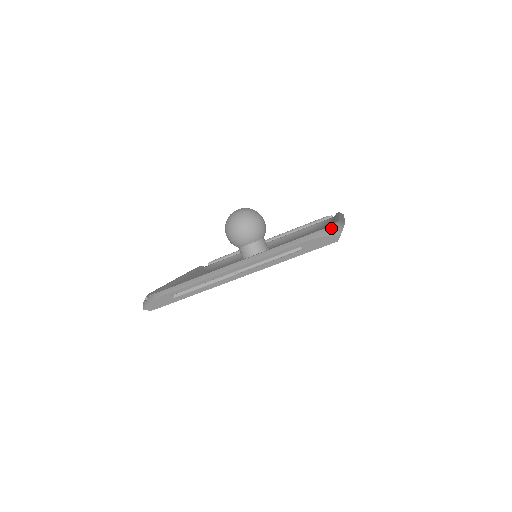
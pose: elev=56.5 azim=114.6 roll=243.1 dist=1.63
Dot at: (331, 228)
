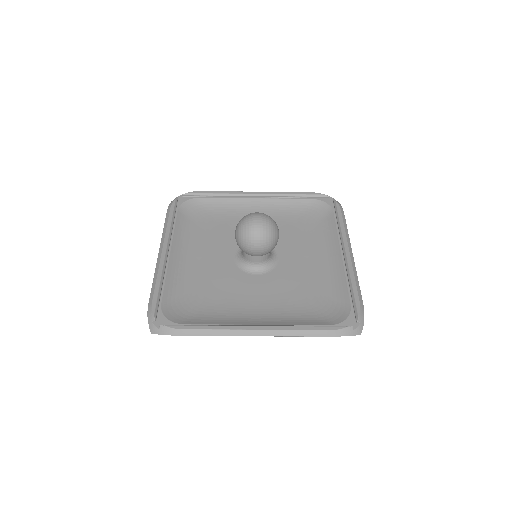
Dot at: (352, 312)
